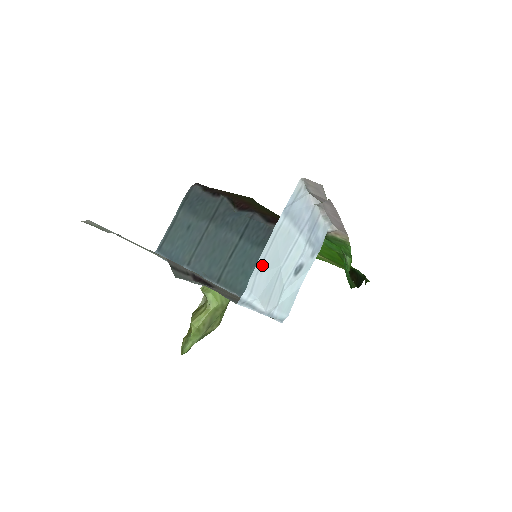
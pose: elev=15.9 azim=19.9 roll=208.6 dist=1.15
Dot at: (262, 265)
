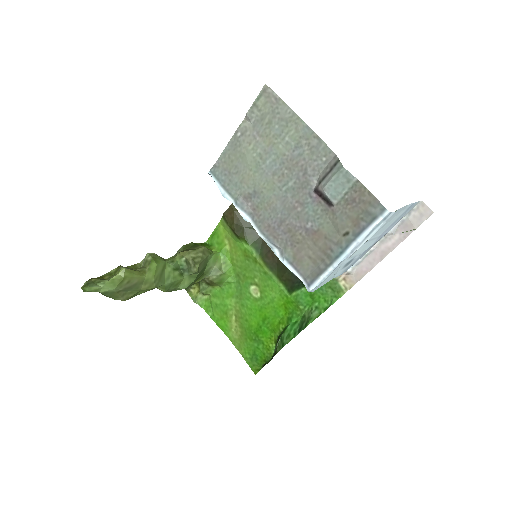
Dot at: (393, 215)
